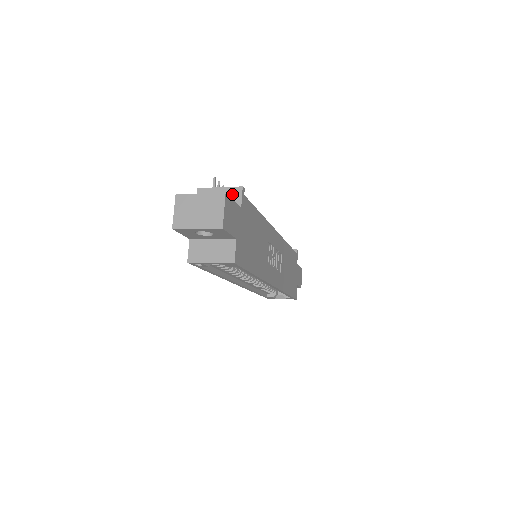
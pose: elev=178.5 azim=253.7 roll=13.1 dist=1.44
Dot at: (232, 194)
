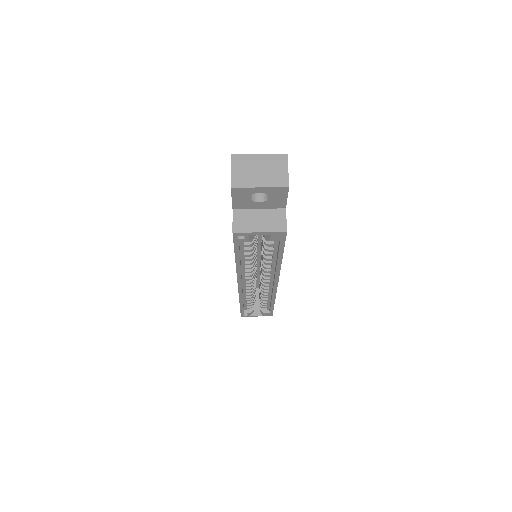
Dot at: occluded
